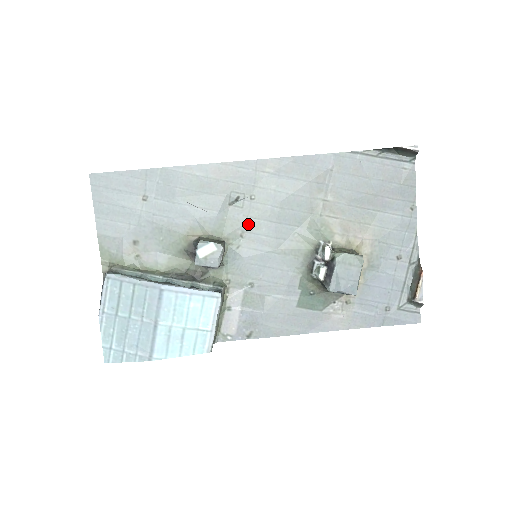
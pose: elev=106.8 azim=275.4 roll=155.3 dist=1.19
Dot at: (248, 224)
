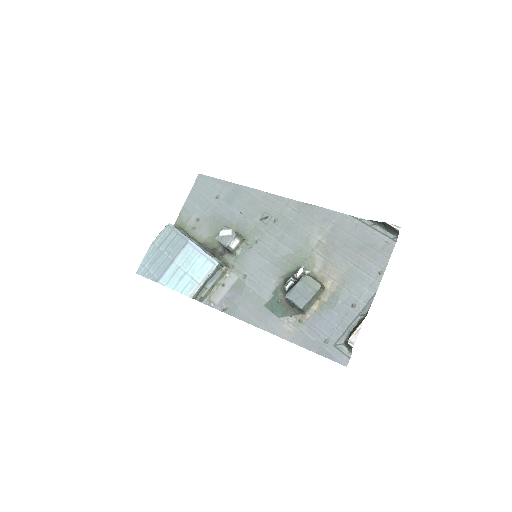
Dot at: (264, 236)
